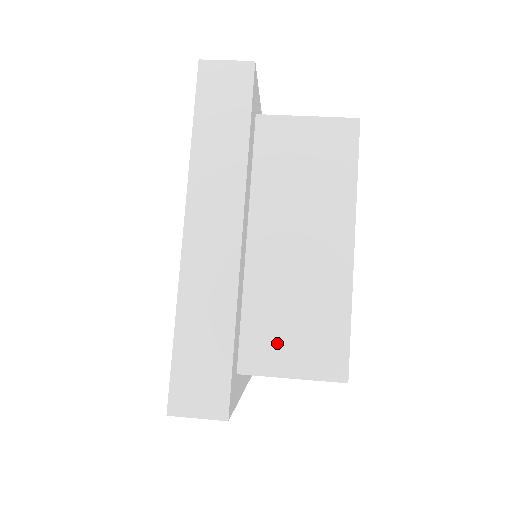
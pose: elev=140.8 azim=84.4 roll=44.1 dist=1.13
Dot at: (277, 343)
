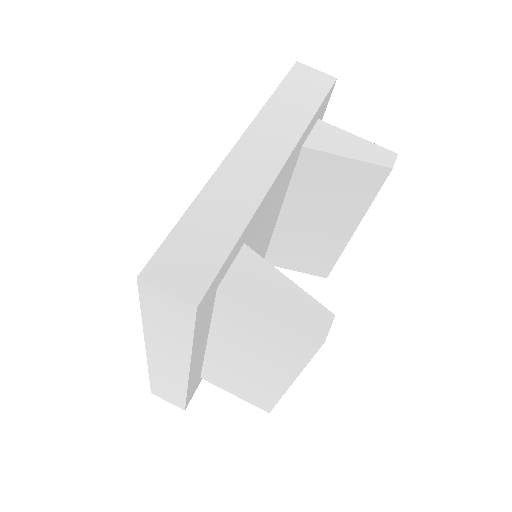
Dot at: (226, 383)
